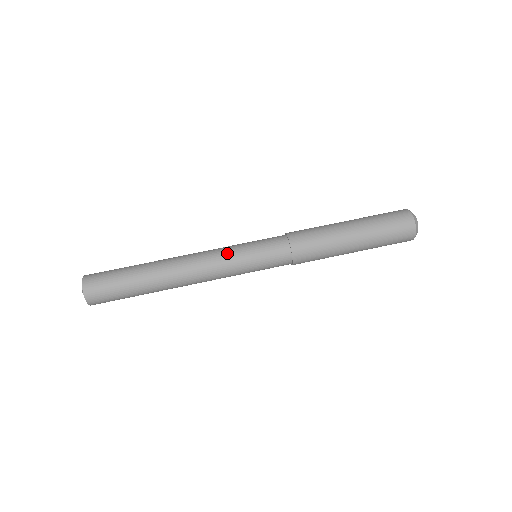
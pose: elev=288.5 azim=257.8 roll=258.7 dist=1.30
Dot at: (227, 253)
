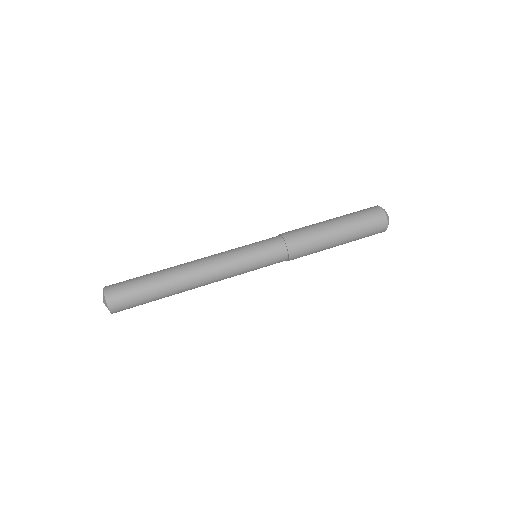
Dot at: (232, 254)
